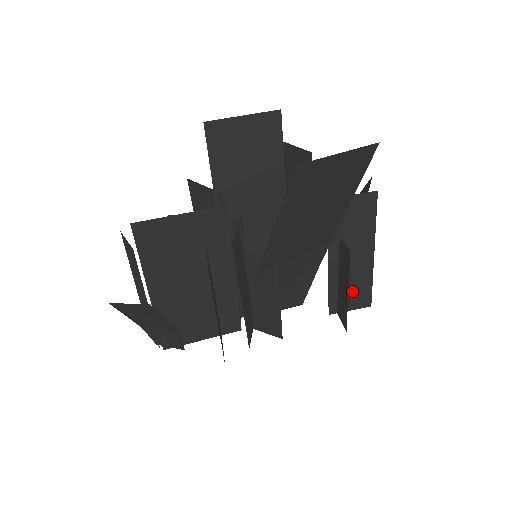
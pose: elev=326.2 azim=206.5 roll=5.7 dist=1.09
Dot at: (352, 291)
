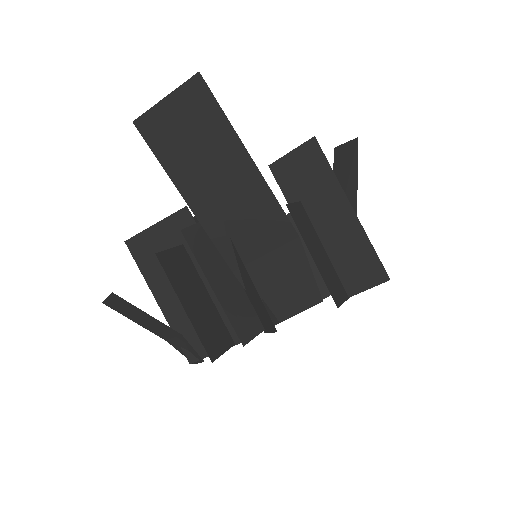
Dot at: (352, 264)
